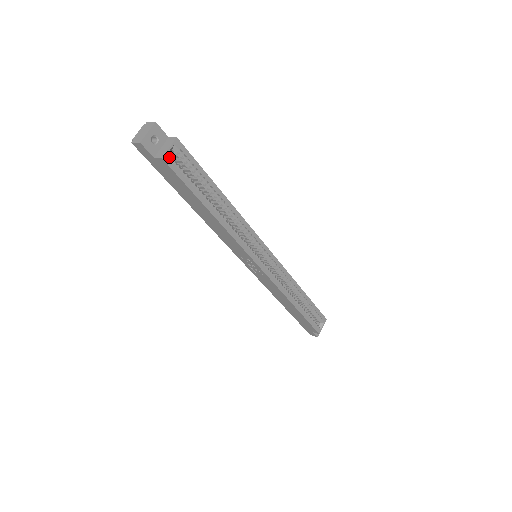
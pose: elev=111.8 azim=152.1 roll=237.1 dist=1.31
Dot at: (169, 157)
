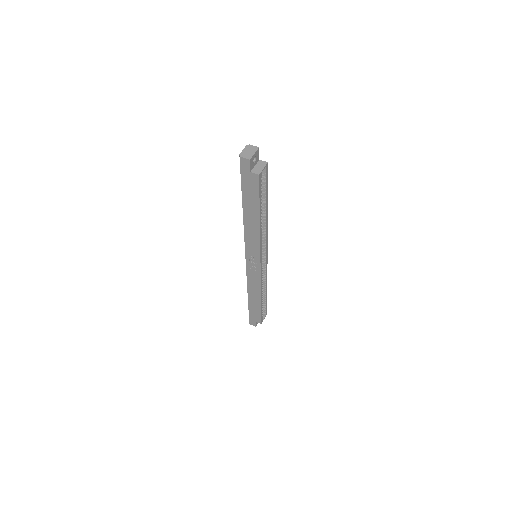
Dot at: (261, 175)
